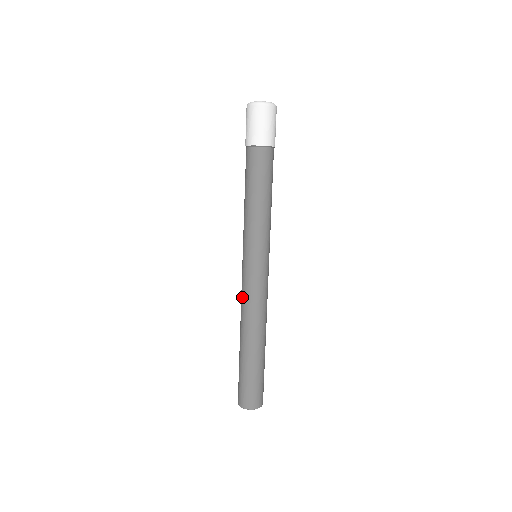
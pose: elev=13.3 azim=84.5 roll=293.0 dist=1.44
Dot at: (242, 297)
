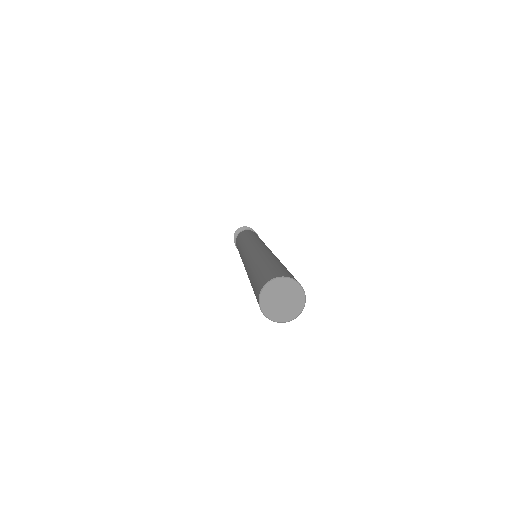
Dot at: (249, 252)
